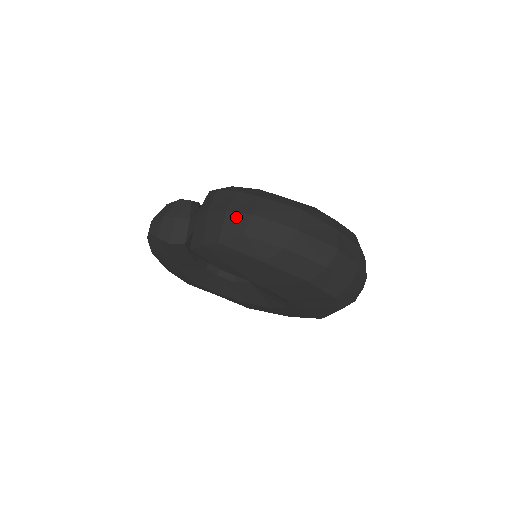
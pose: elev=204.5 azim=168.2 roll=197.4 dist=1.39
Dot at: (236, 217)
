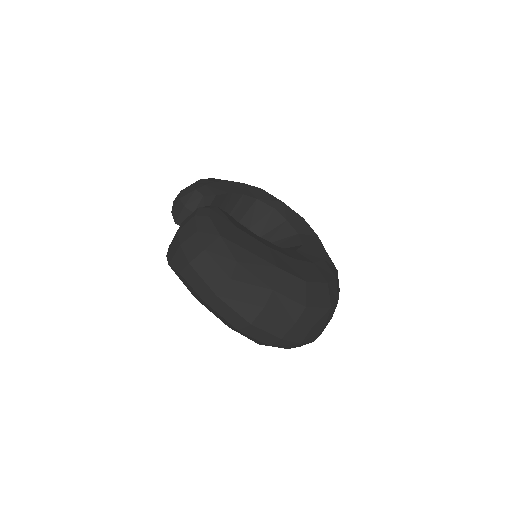
Dot at: (182, 256)
